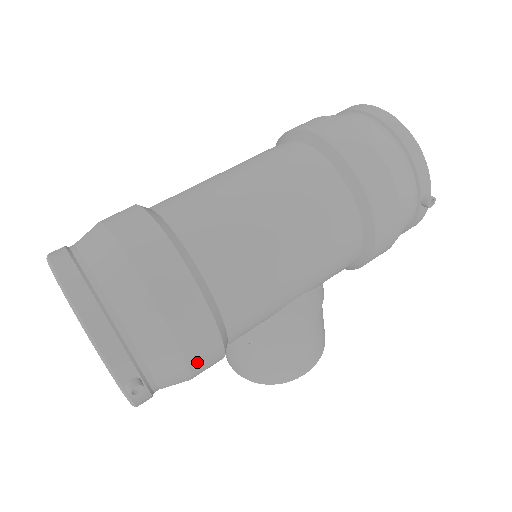
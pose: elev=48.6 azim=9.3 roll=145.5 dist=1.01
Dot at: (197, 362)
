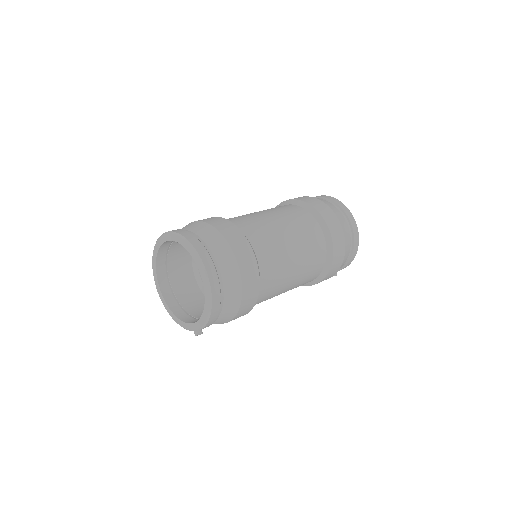
Dot at: occluded
